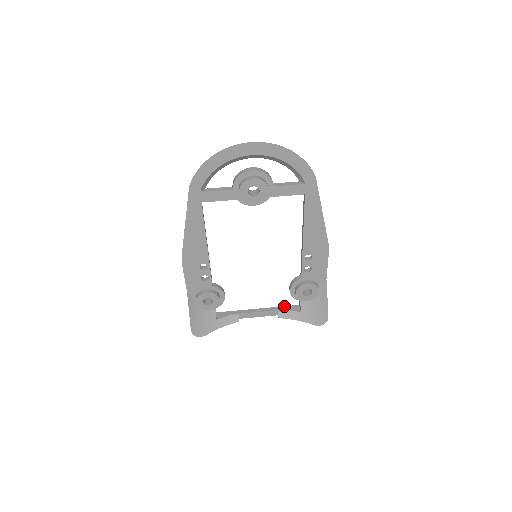
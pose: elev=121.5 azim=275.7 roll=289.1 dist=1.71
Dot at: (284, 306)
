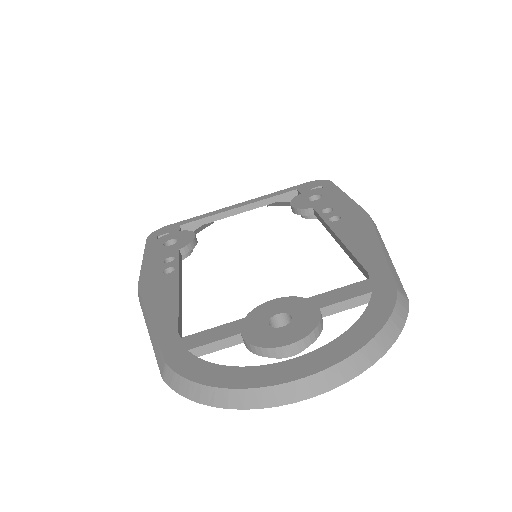
Dot at: (276, 196)
